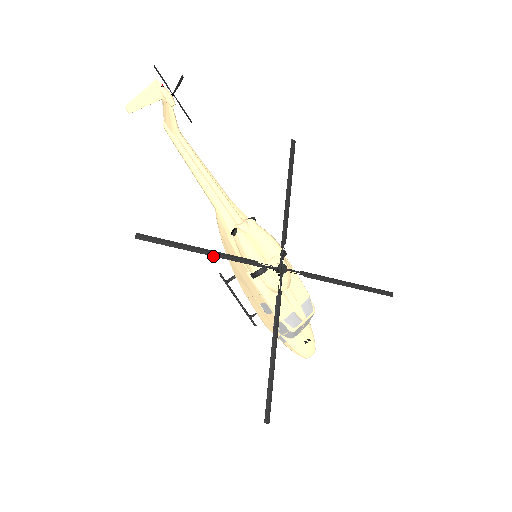
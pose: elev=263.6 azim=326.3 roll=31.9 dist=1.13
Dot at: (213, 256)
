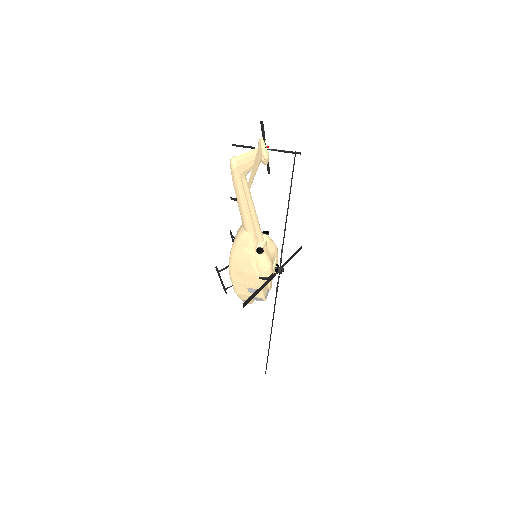
Dot at: (263, 287)
